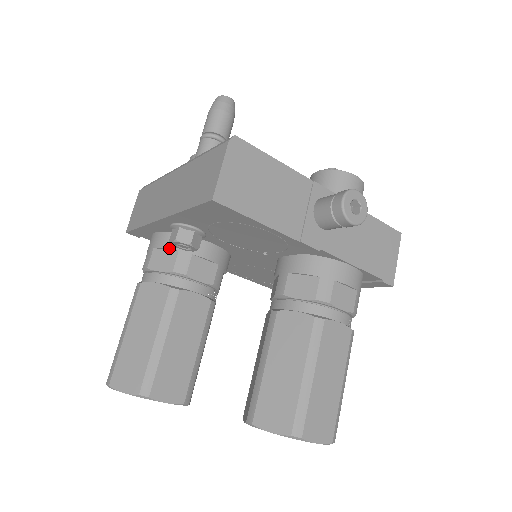
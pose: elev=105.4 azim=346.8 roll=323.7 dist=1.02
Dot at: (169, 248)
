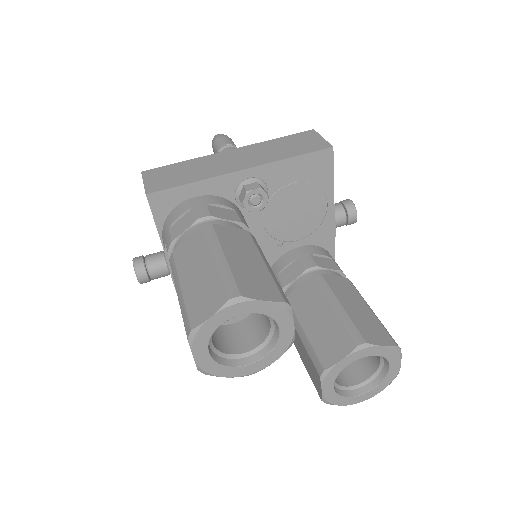
Dot at: (227, 206)
